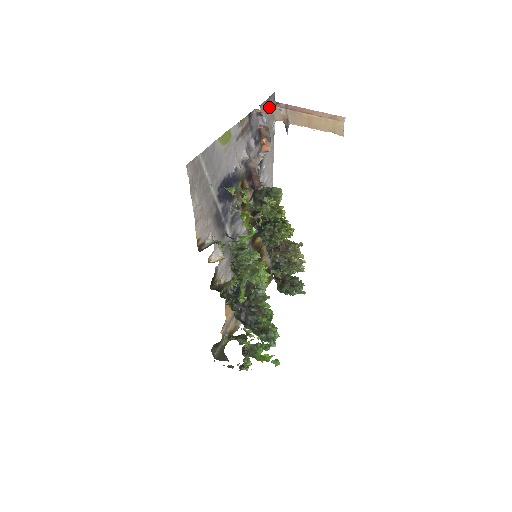
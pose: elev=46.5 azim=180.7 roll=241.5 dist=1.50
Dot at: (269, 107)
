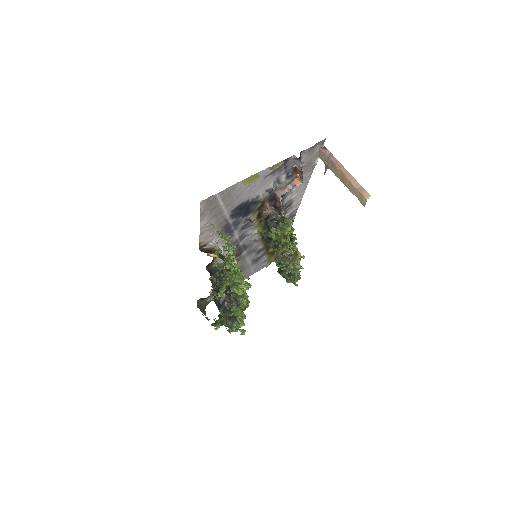
Dot at: (314, 150)
